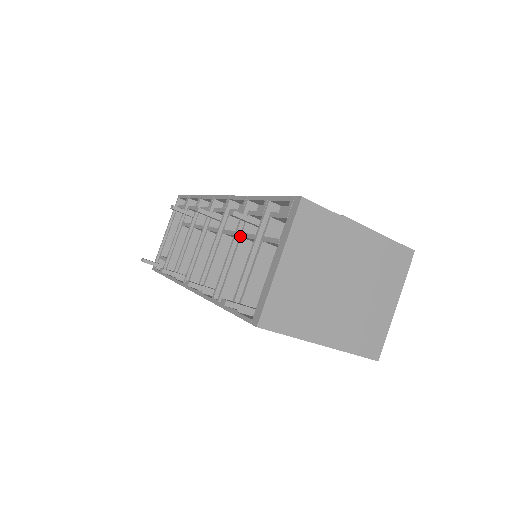
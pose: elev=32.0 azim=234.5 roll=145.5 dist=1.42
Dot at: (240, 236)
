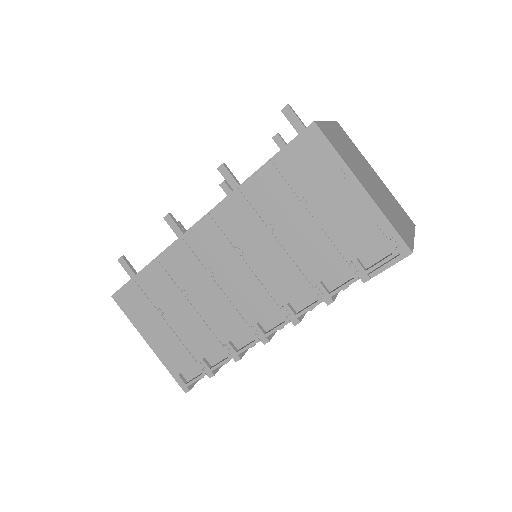
Dot at: occluded
